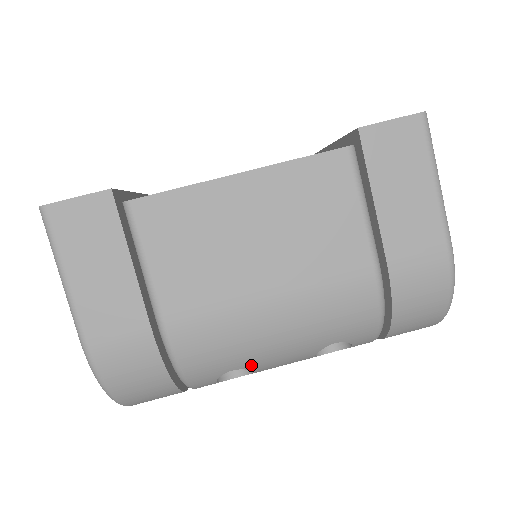
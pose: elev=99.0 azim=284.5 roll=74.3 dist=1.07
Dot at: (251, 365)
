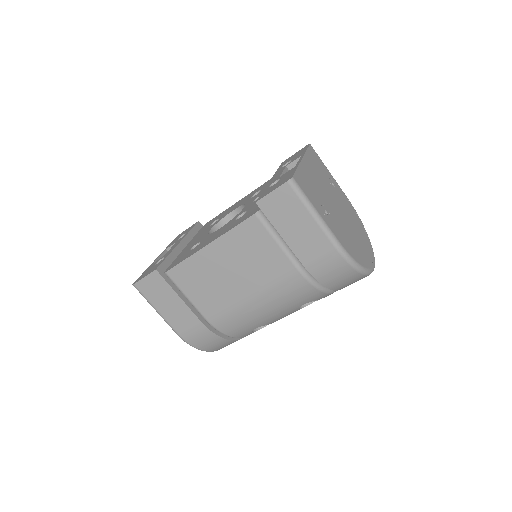
Dot at: (264, 324)
